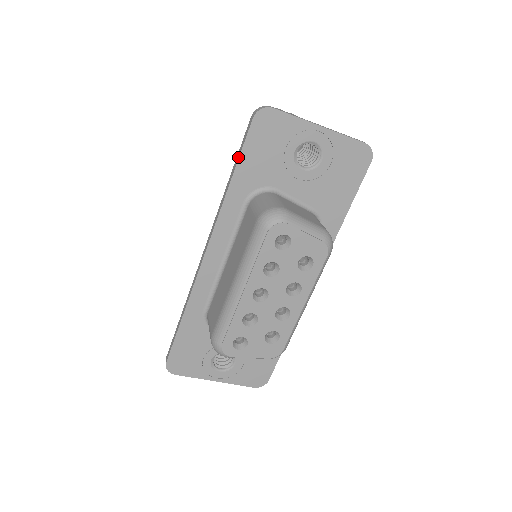
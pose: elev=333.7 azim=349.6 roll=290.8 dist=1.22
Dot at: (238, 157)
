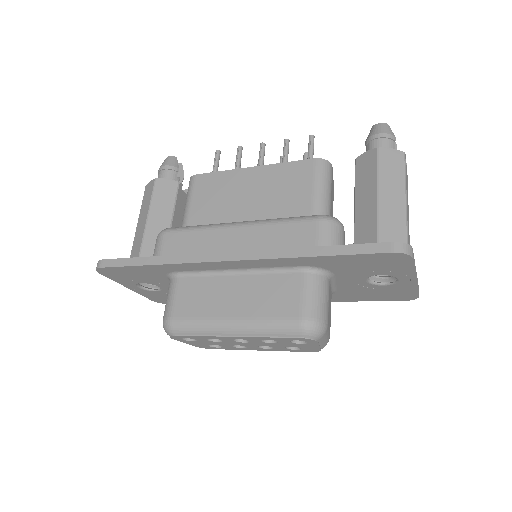
Dot at: (343, 253)
